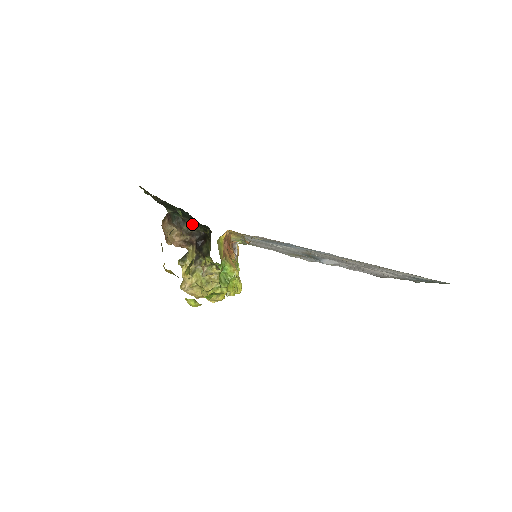
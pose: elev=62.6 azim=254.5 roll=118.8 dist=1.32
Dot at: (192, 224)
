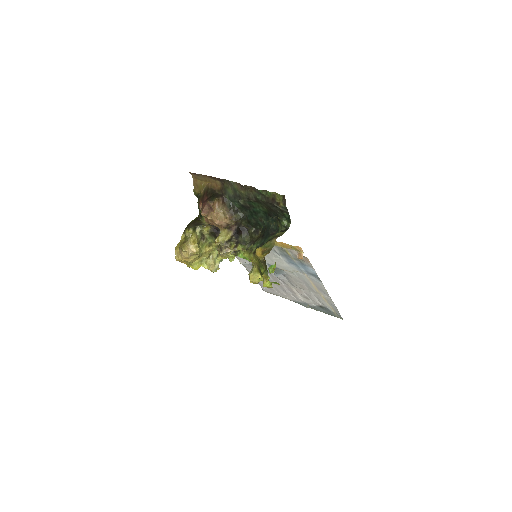
Dot at: (243, 217)
